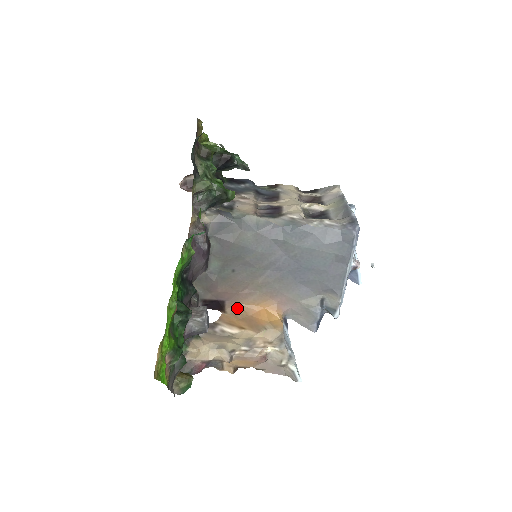
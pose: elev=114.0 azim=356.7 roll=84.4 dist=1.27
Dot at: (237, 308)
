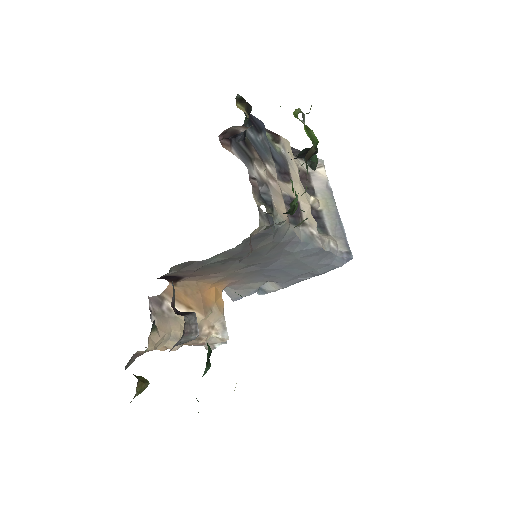
Dot at: (191, 284)
